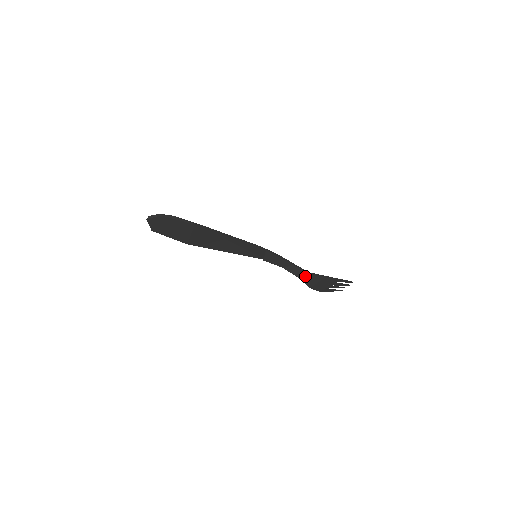
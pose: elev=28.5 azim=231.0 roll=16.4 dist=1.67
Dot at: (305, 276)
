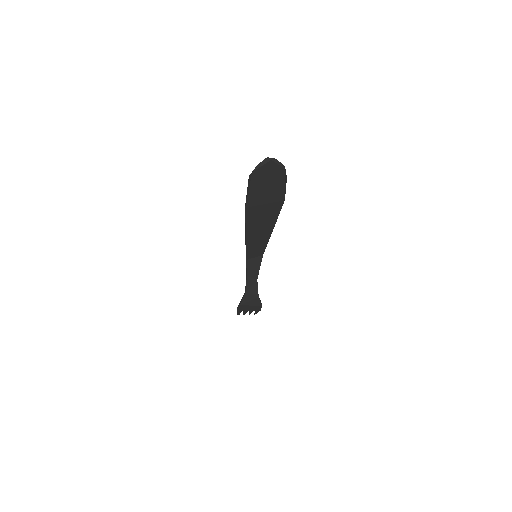
Dot at: (252, 295)
